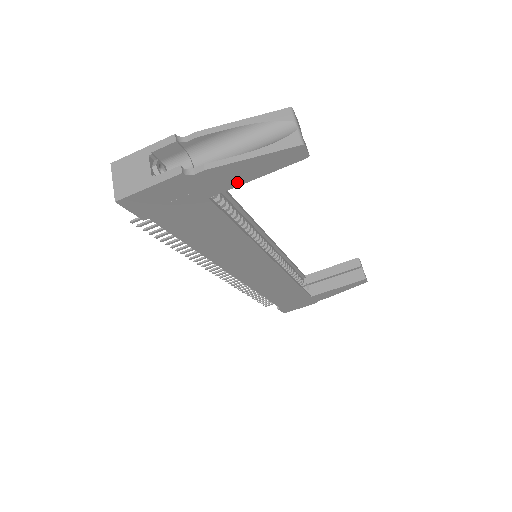
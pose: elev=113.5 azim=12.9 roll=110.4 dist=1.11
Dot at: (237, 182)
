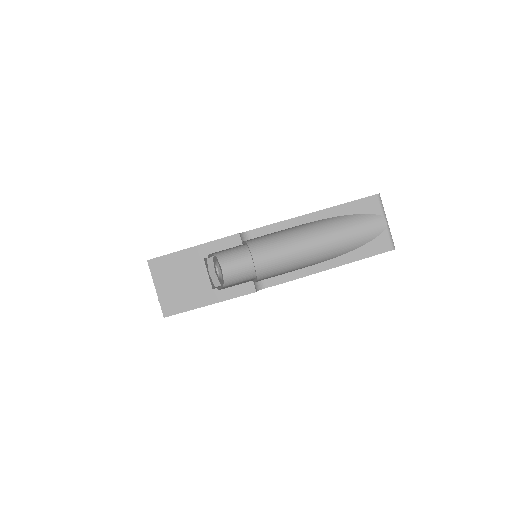
Dot at: occluded
